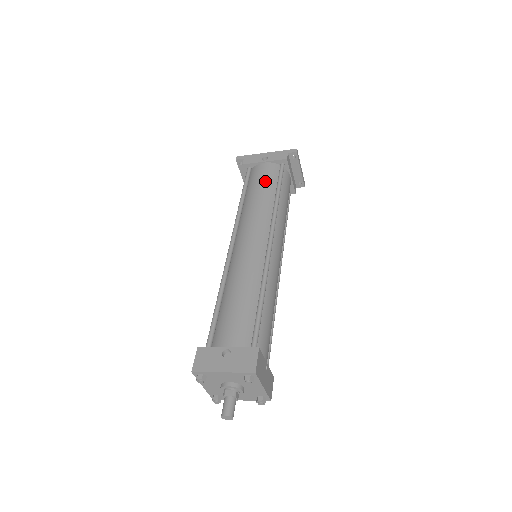
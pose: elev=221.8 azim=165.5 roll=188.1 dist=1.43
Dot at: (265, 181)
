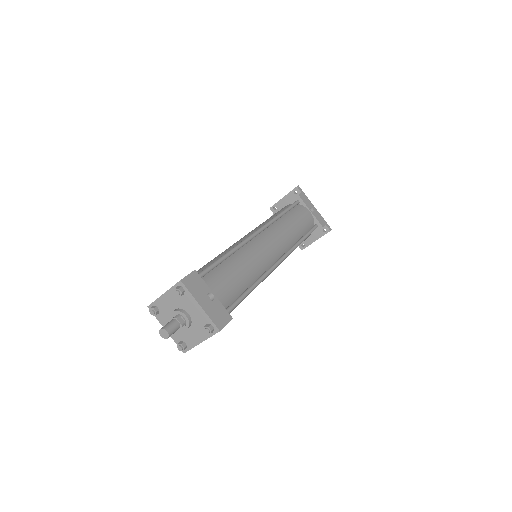
Dot at: (303, 223)
